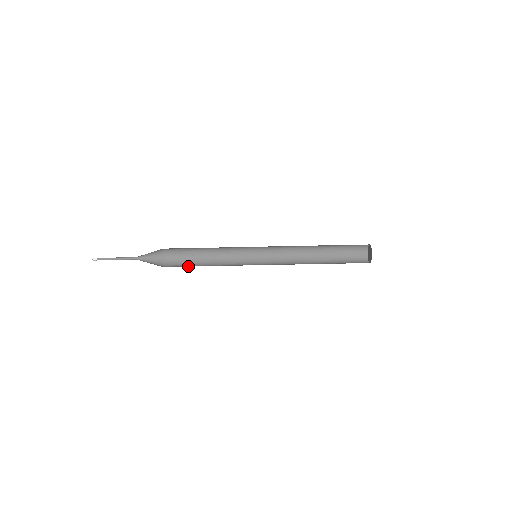
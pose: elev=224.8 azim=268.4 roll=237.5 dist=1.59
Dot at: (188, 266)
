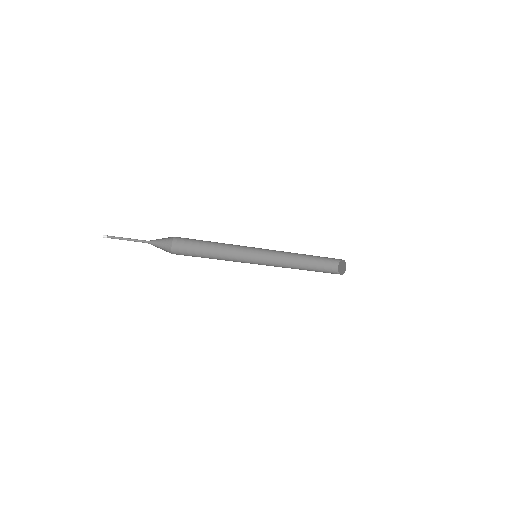
Dot at: (195, 255)
